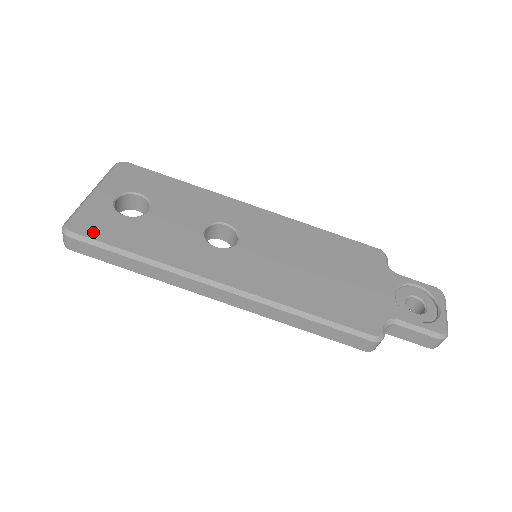
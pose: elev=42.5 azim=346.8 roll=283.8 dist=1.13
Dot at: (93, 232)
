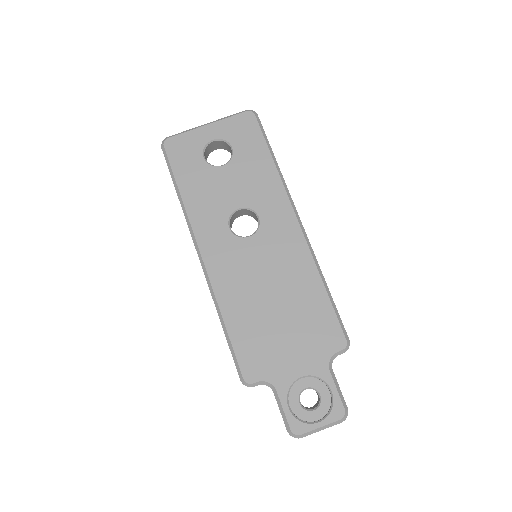
Dot at: (174, 156)
